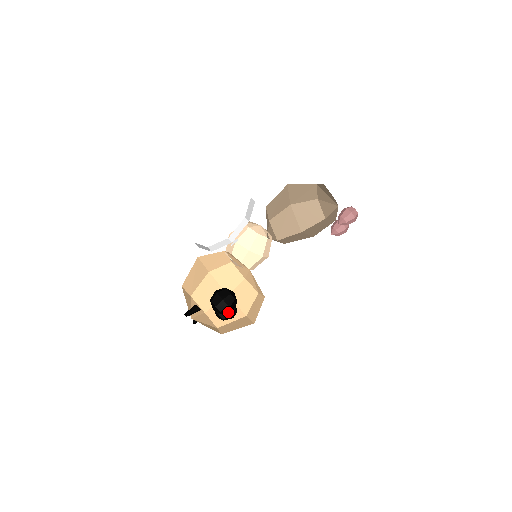
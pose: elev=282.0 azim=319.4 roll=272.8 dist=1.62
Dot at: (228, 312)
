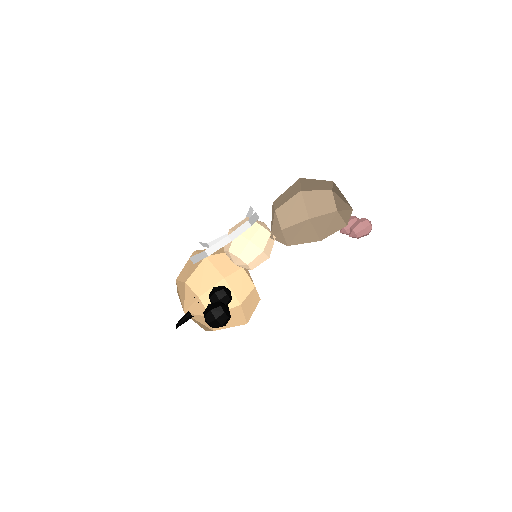
Dot at: (221, 326)
